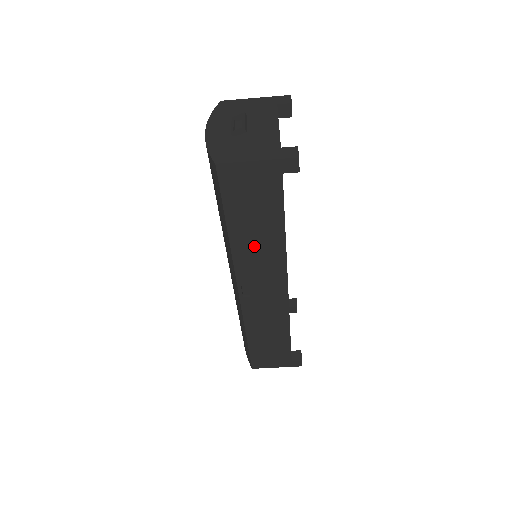
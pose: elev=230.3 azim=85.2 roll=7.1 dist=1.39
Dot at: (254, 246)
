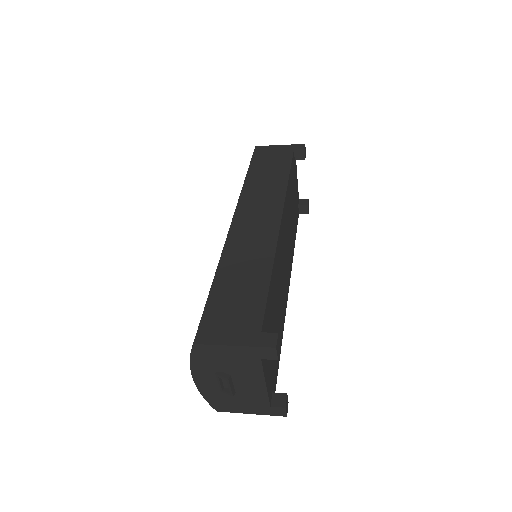
Dot at: occluded
